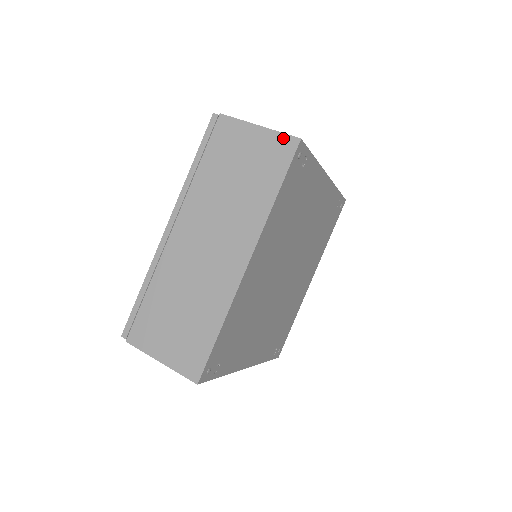
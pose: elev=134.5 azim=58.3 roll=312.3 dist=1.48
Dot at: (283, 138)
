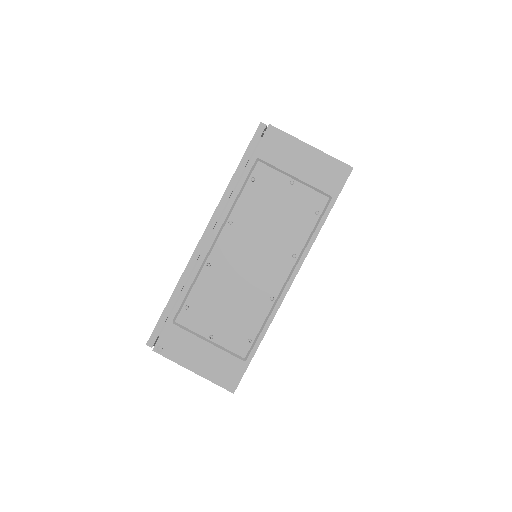
Dot at: (219, 384)
